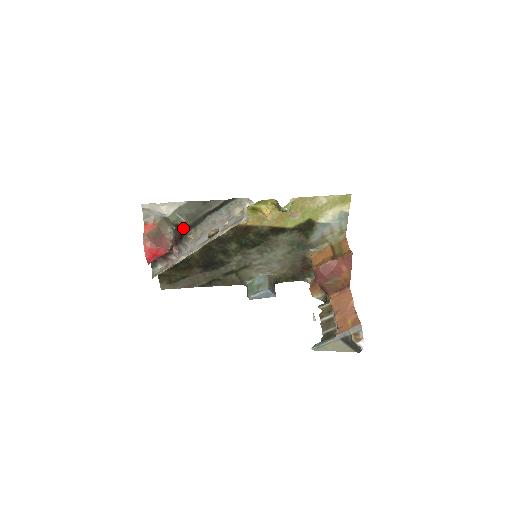
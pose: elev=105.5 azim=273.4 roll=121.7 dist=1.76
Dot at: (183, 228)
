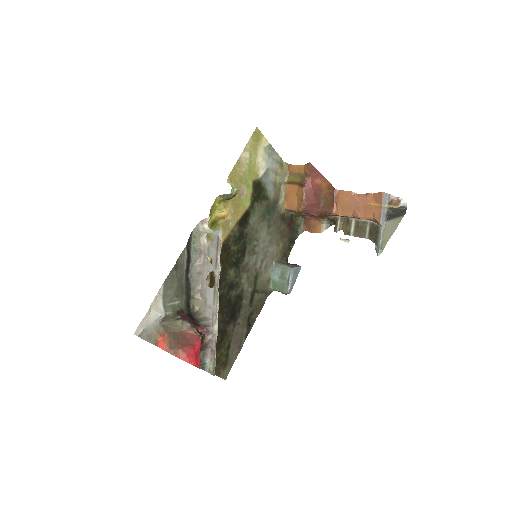
Dot at: (184, 310)
